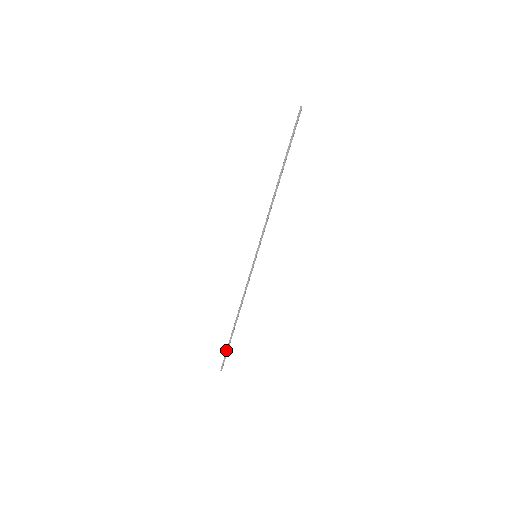
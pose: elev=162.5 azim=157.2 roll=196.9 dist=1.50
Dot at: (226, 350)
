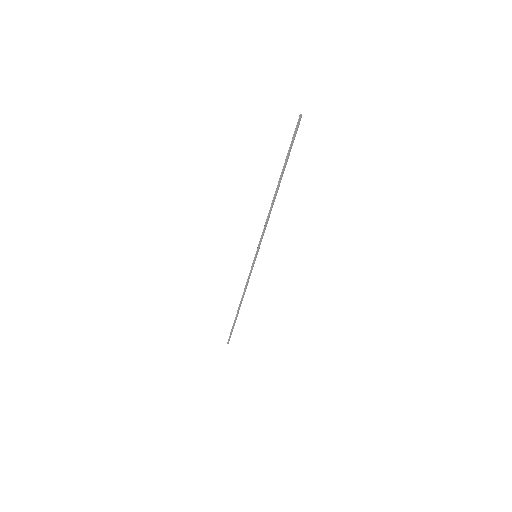
Dot at: (232, 330)
